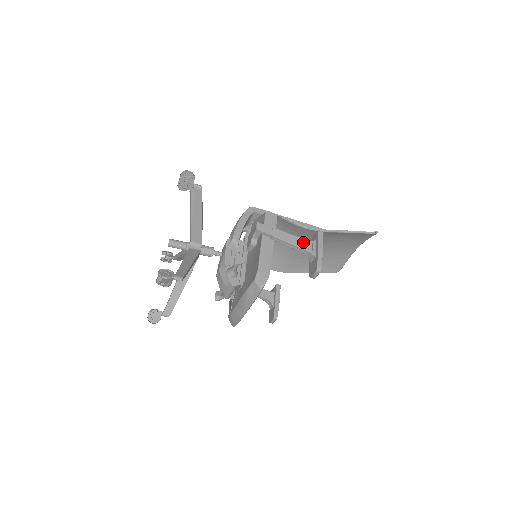
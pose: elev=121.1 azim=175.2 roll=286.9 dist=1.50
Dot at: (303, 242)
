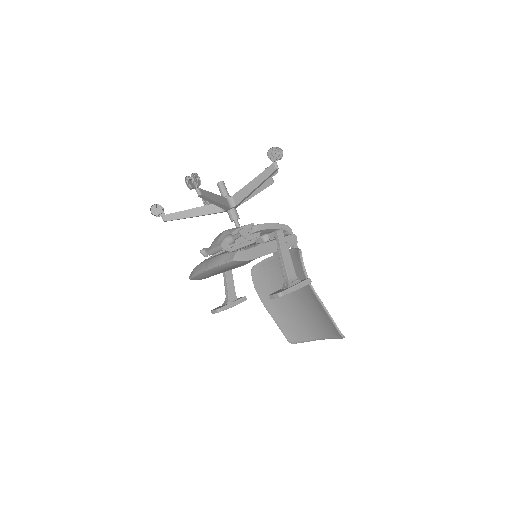
Dot at: (292, 272)
